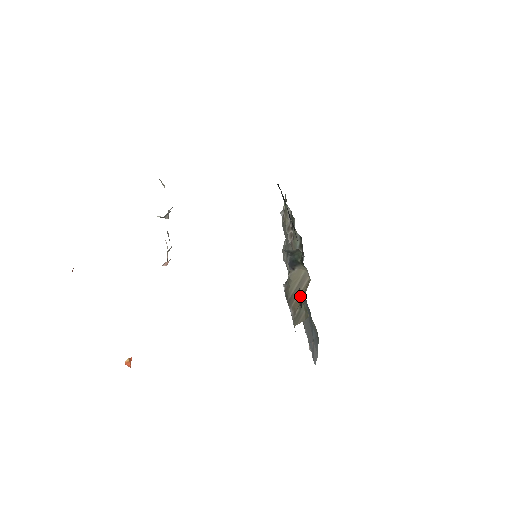
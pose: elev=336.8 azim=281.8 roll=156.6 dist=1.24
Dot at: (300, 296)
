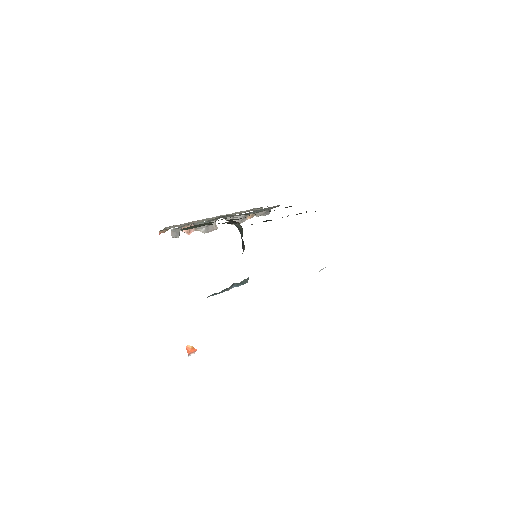
Dot at: occluded
